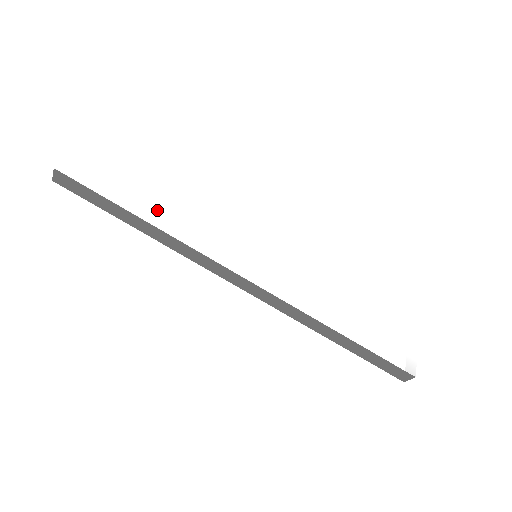
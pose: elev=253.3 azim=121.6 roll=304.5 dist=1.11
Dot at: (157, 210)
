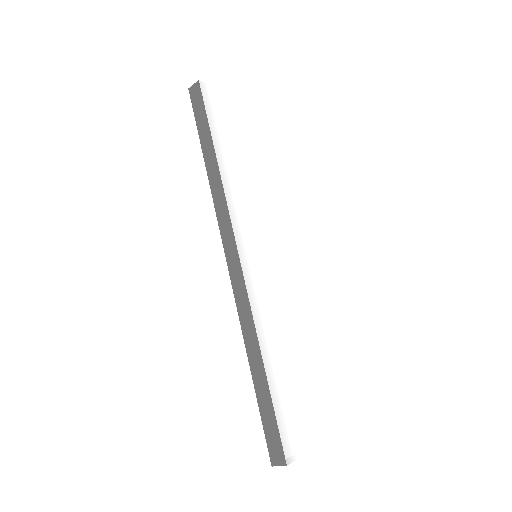
Dot at: (228, 159)
